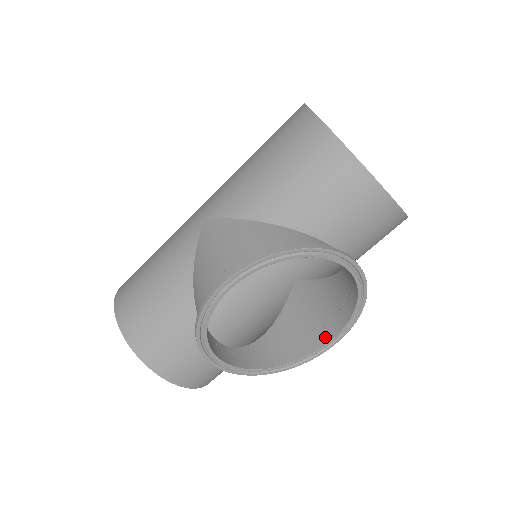
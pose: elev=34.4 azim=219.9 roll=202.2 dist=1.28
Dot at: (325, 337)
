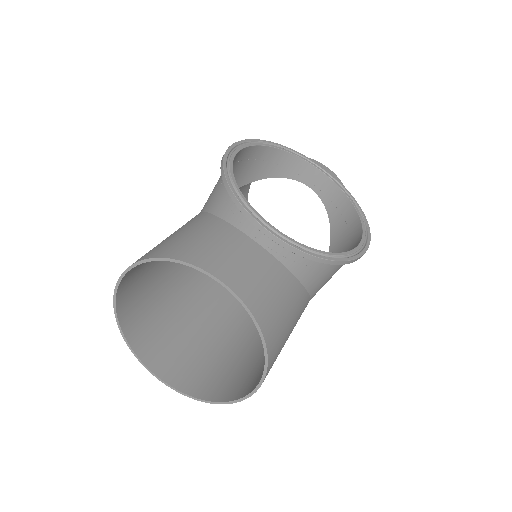
Dot at: (355, 246)
